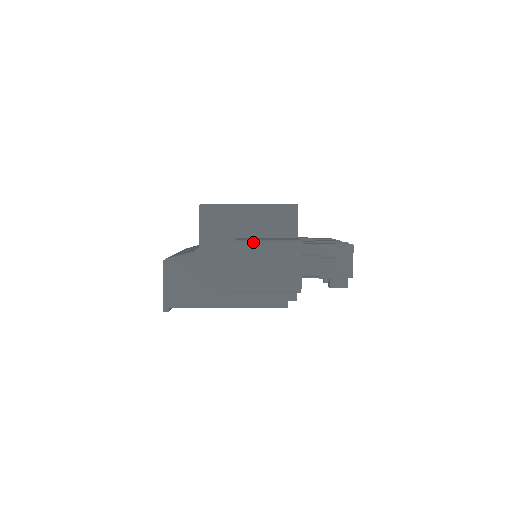
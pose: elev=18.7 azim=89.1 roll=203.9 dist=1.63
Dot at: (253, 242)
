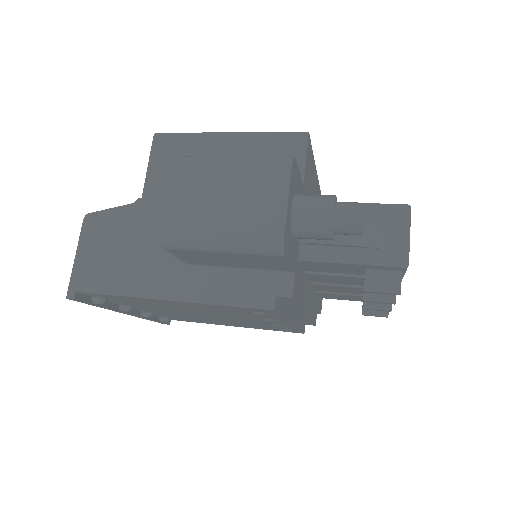
Dot at: occluded
